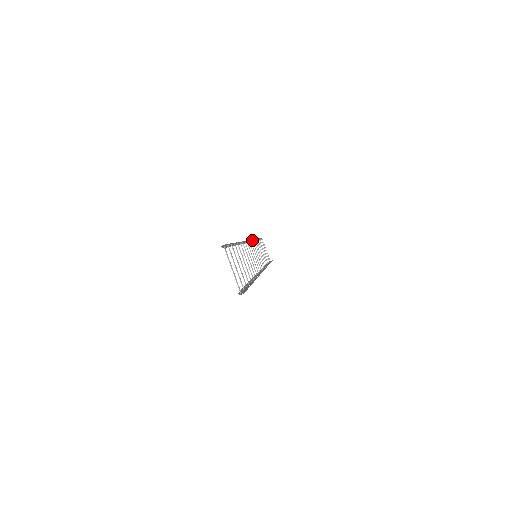
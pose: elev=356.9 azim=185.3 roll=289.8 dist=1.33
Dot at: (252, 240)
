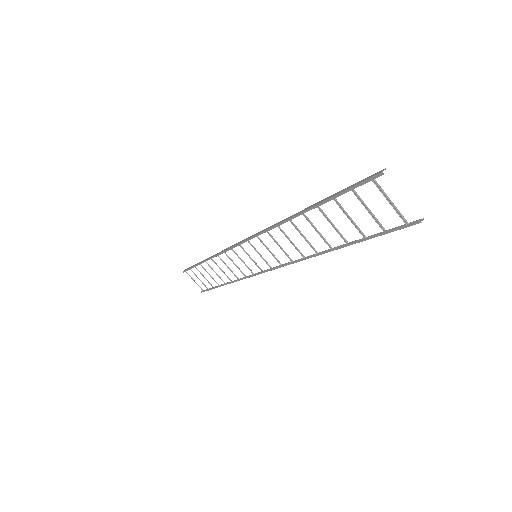
Dot at: (231, 247)
